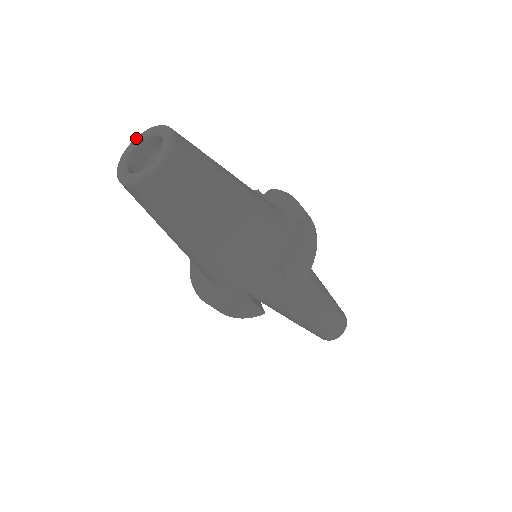
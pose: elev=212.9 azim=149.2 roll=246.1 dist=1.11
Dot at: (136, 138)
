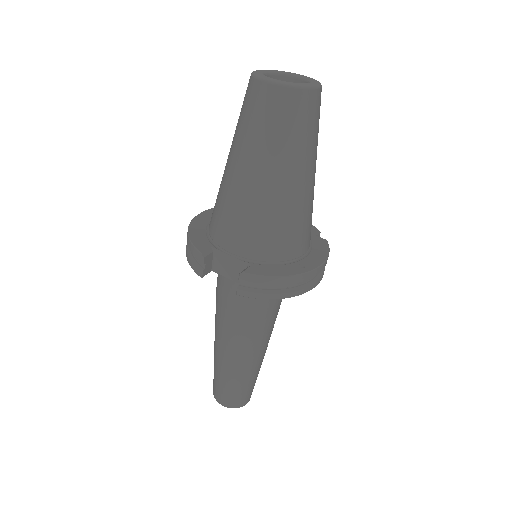
Dot at: (299, 74)
